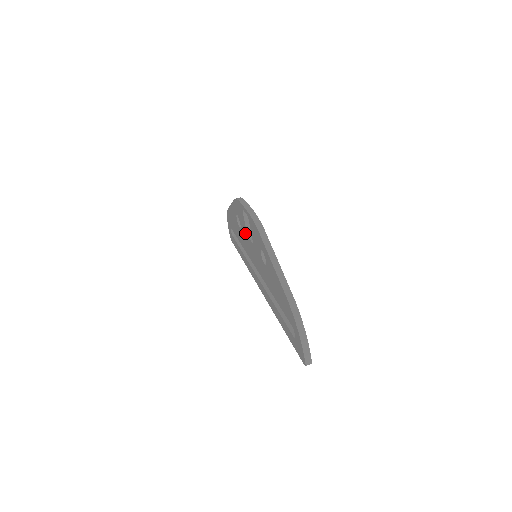
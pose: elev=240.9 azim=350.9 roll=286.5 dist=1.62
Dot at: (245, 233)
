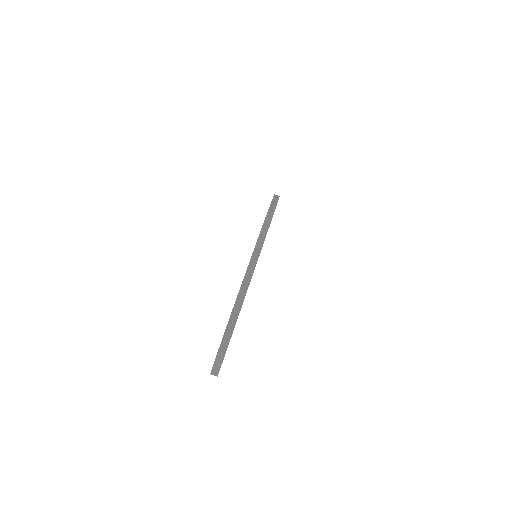
Dot at: occluded
